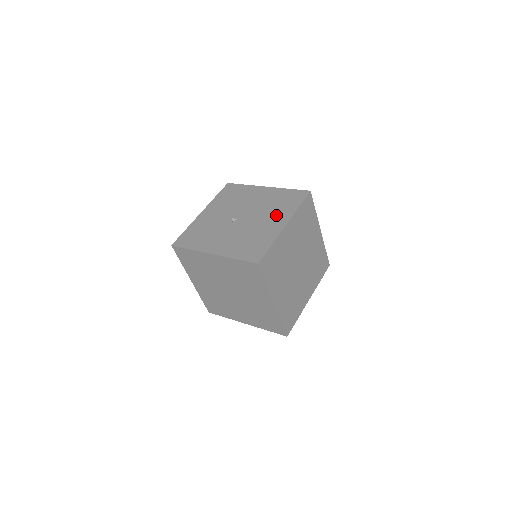
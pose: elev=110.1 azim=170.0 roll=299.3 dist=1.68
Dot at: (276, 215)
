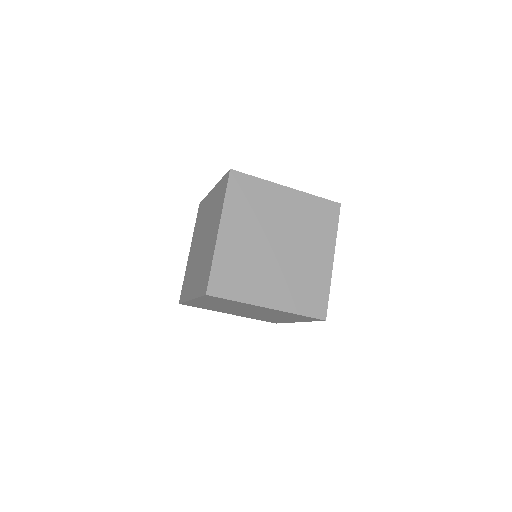
Dot at: occluded
